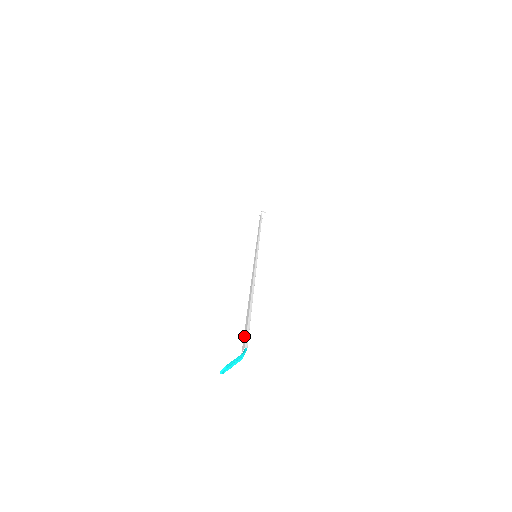
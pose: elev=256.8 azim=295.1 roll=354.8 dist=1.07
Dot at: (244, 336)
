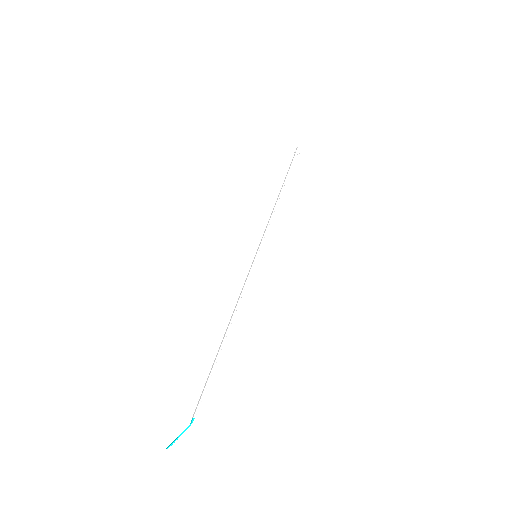
Dot at: (200, 397)
